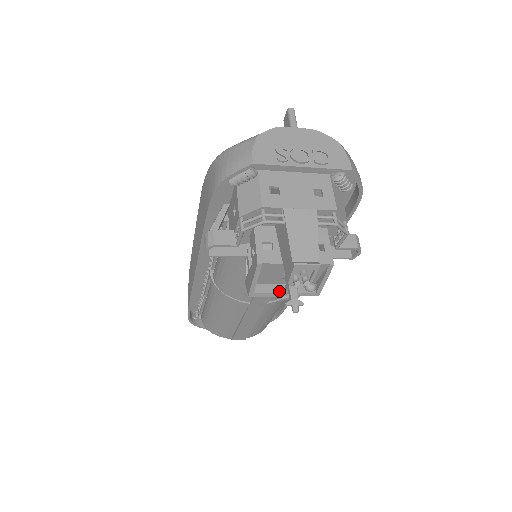
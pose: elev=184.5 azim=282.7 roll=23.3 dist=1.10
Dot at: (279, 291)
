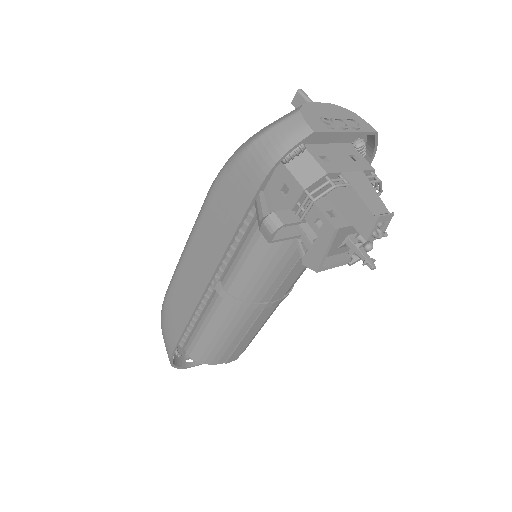
Dot at: (338, 261)
